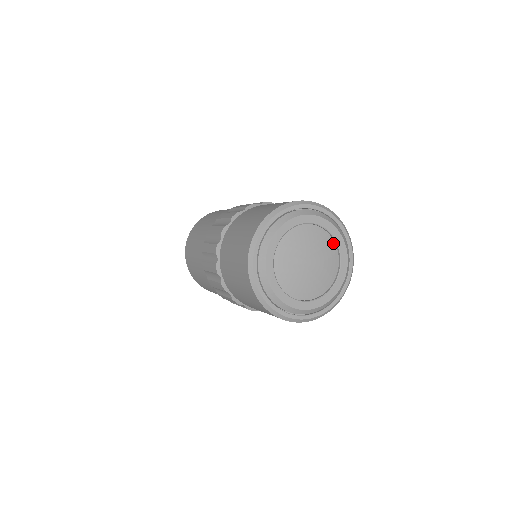
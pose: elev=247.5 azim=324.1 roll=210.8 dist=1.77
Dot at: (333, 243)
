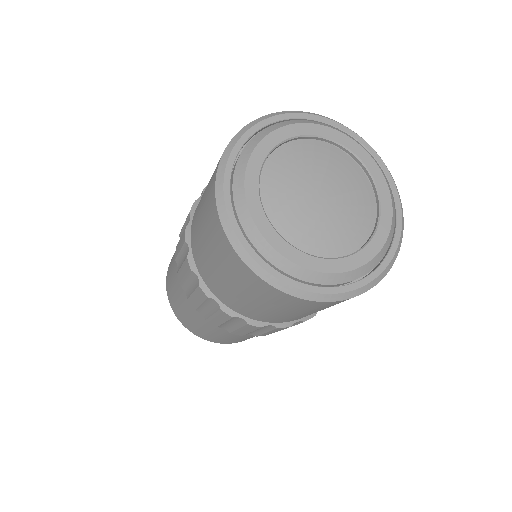
Dot at: (359, 171)
